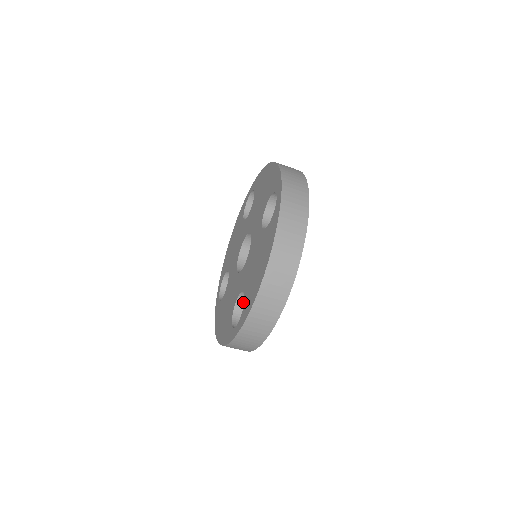
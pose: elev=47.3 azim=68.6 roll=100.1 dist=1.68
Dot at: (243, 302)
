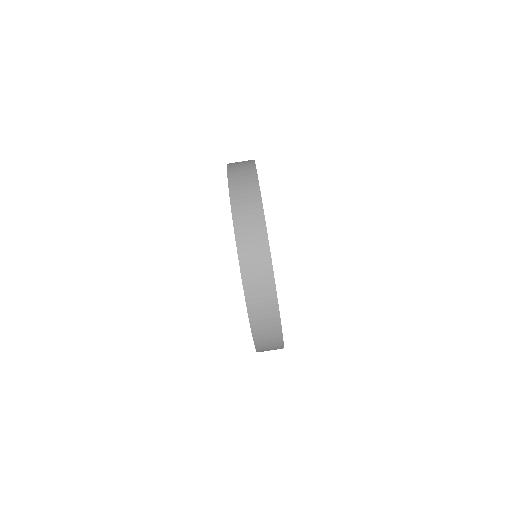
Dot at: occluded
